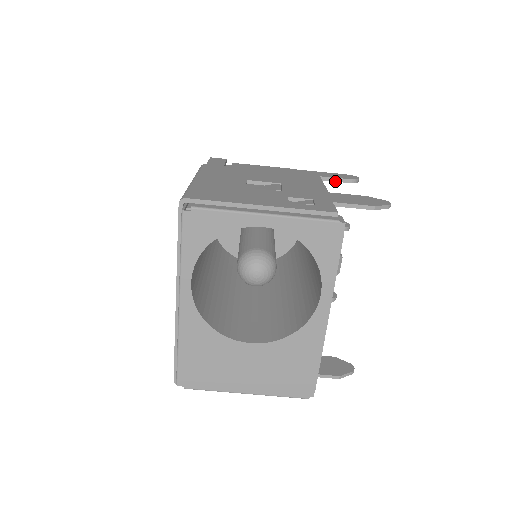
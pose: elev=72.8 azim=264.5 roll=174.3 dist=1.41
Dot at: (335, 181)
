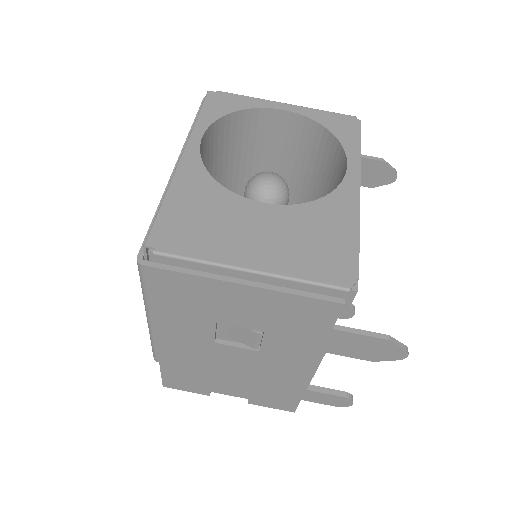
Dot at: occluded
